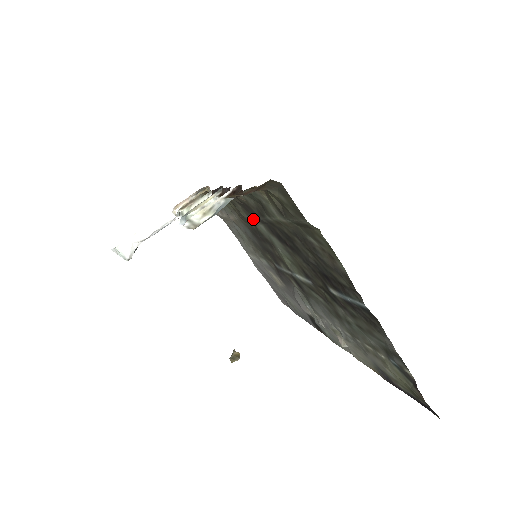
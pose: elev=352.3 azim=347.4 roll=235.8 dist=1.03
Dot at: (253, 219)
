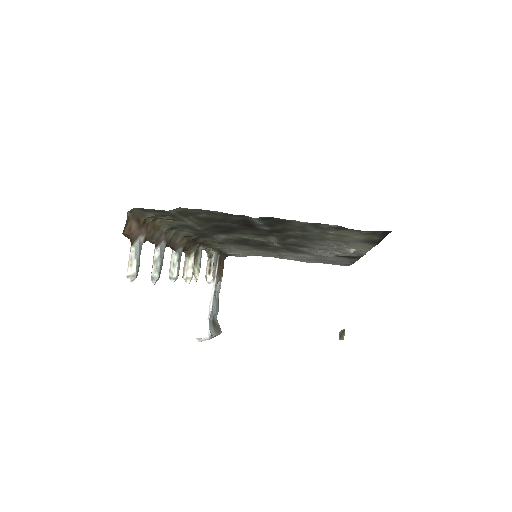
Dot at: (215, 238)
